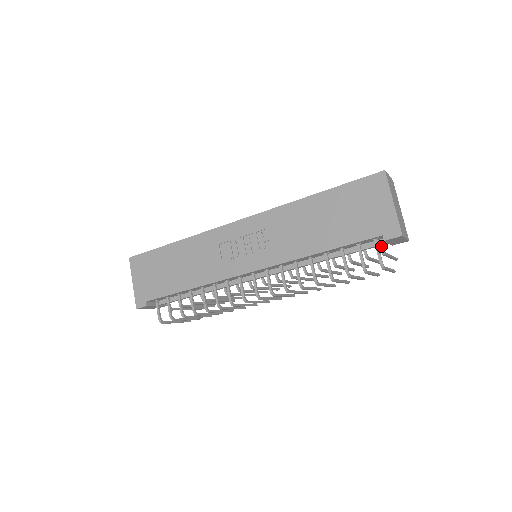
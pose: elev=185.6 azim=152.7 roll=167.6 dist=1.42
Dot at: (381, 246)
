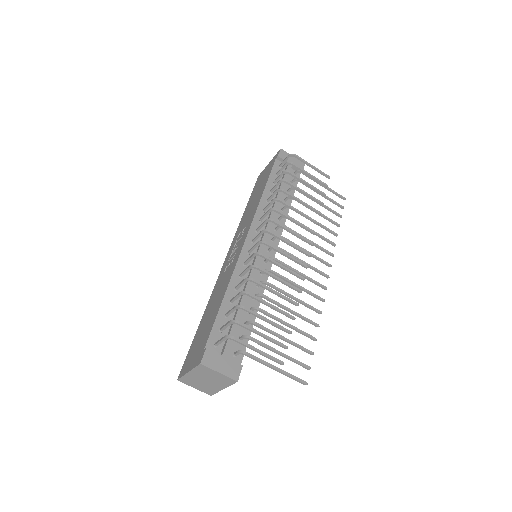
Dot at: (294, 172)
